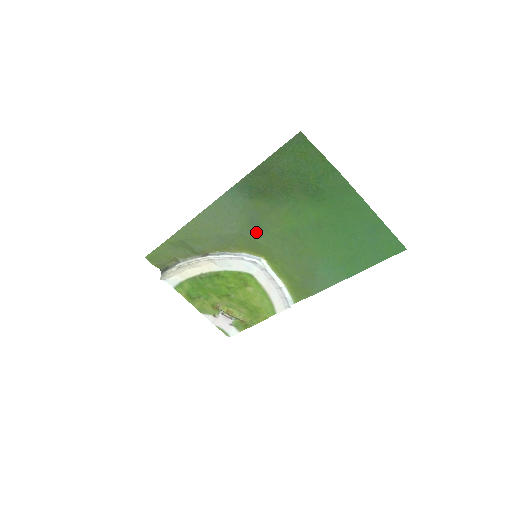
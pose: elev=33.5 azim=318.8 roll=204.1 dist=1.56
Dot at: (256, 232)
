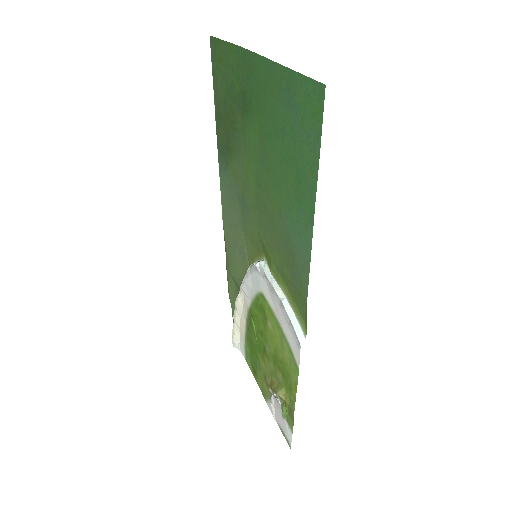
Dot at: (246, 215)
